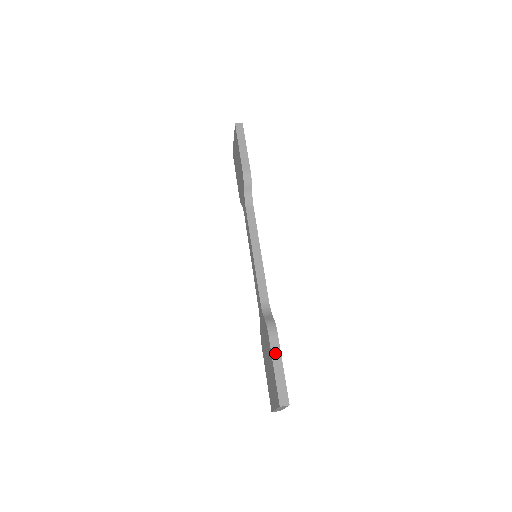
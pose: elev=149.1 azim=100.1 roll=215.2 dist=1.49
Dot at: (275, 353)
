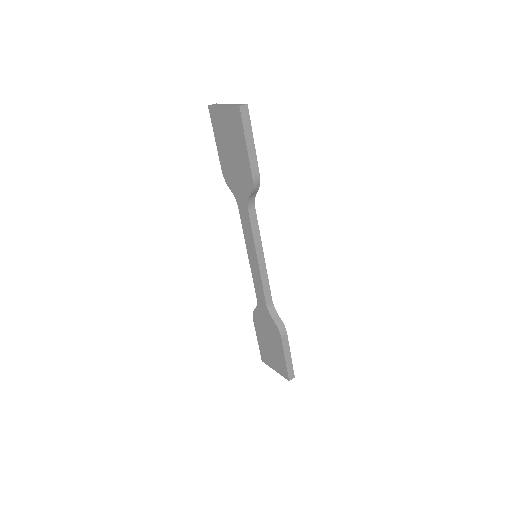
Dot at: (286, 349)
